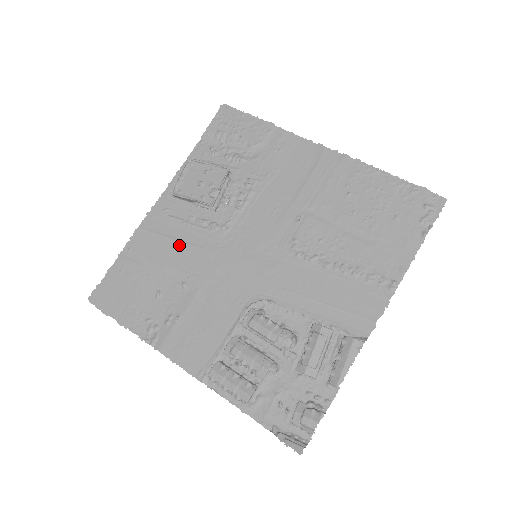
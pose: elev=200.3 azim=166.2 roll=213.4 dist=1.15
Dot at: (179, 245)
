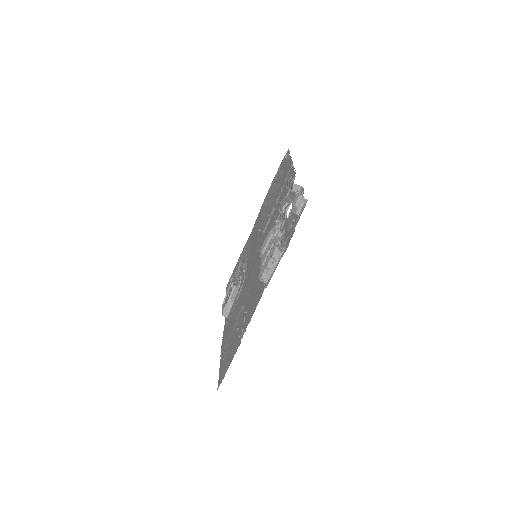
Dot at: (235, 312)
